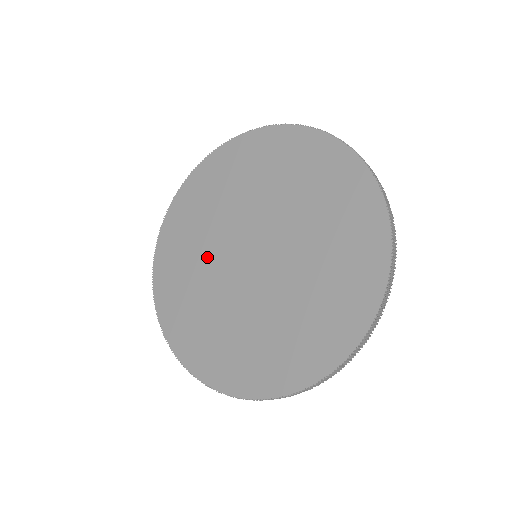
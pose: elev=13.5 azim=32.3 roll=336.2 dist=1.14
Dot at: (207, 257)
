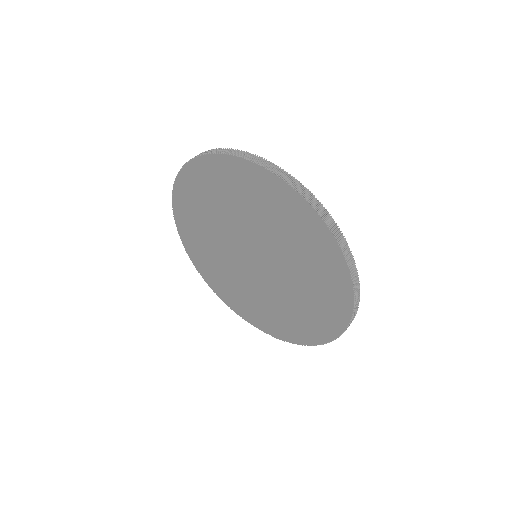
Dot at: (226, 263)
